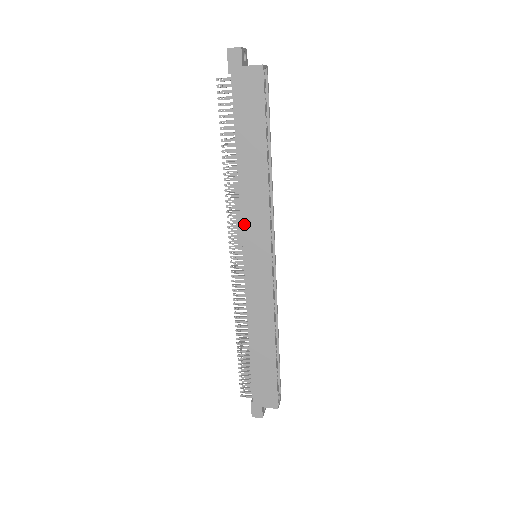
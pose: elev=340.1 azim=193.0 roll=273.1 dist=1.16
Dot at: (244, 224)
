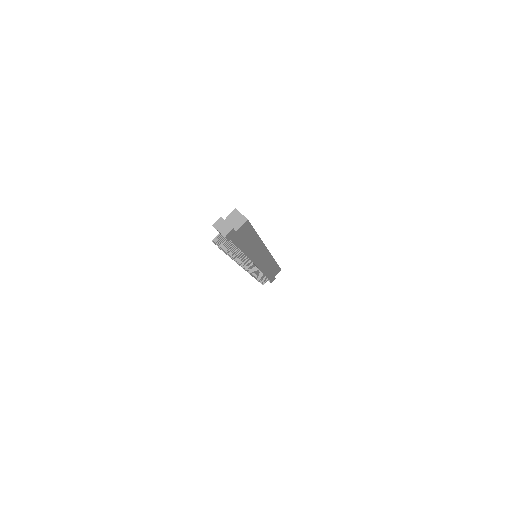
Dot at: (253, 260)
